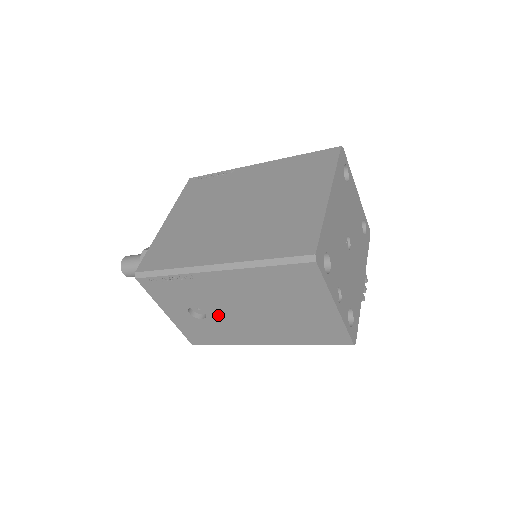
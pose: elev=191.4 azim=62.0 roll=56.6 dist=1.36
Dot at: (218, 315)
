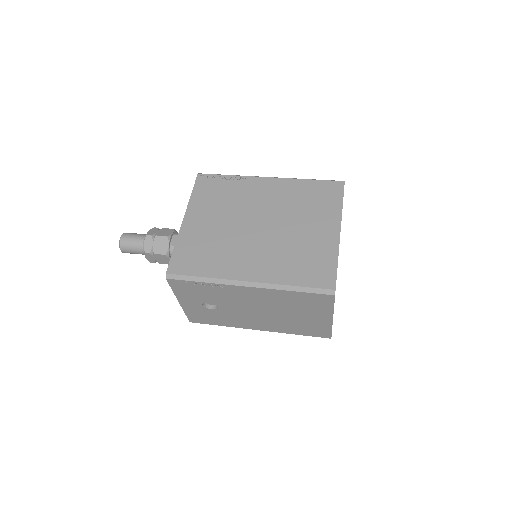
Dot at: (229, 309)
